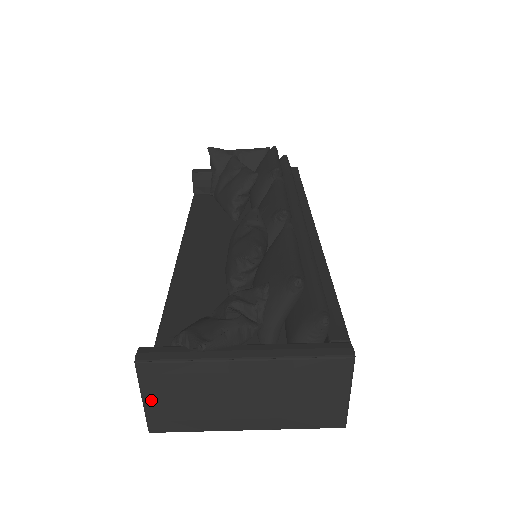
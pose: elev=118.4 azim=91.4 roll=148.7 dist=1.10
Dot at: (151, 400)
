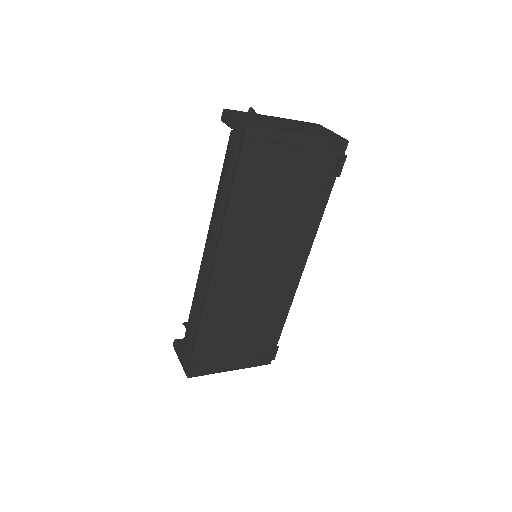
Dot at: (240, 117)
